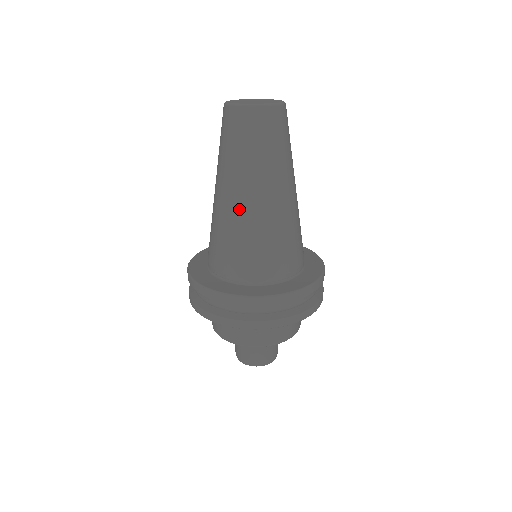
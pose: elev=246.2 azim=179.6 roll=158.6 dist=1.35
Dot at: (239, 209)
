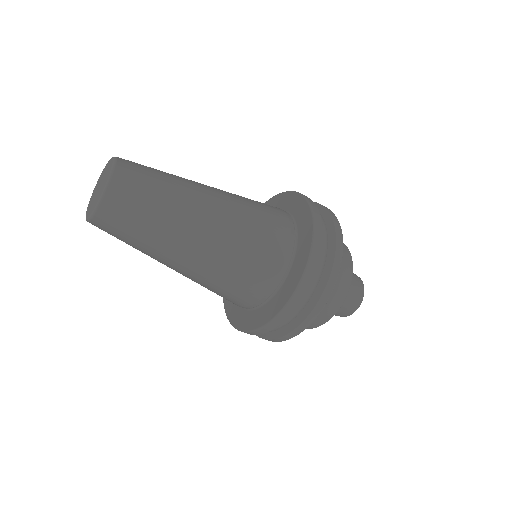
Dot at: (207, 253)
